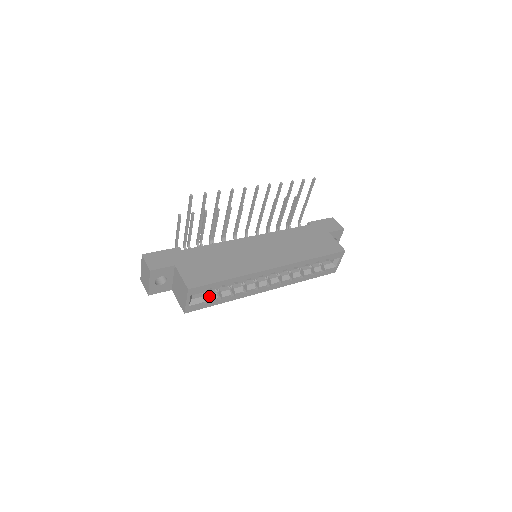
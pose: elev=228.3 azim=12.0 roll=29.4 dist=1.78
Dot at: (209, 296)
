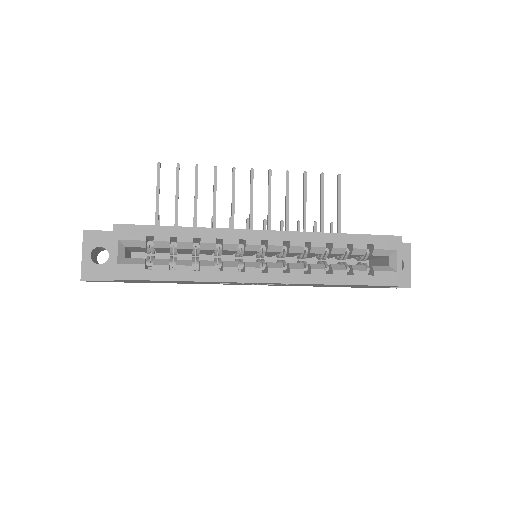
Dot at: (155, 260)
